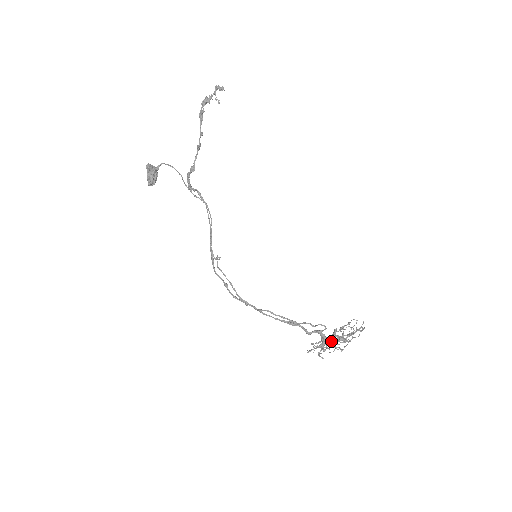
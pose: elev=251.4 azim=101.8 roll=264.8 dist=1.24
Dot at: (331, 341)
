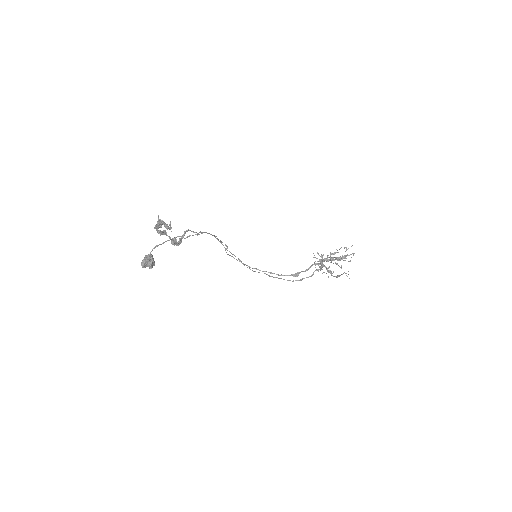
Dot at: (327, 271)
